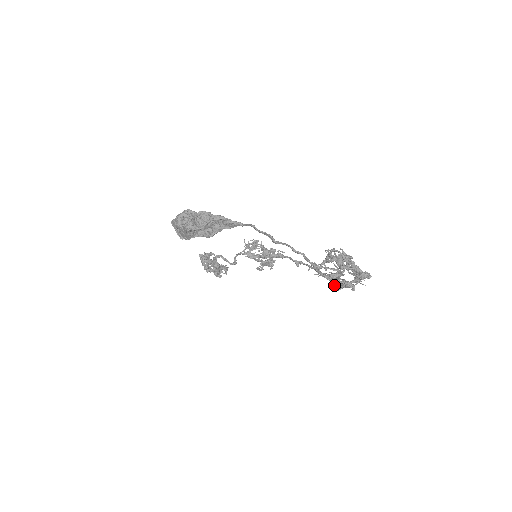
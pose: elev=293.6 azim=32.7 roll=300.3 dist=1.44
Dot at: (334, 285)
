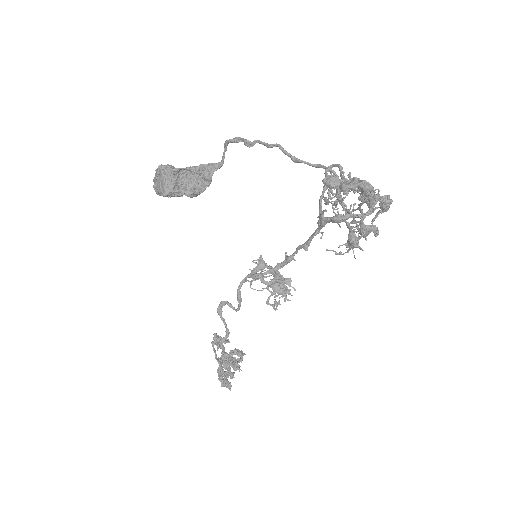
Dot at: (350, 241)
